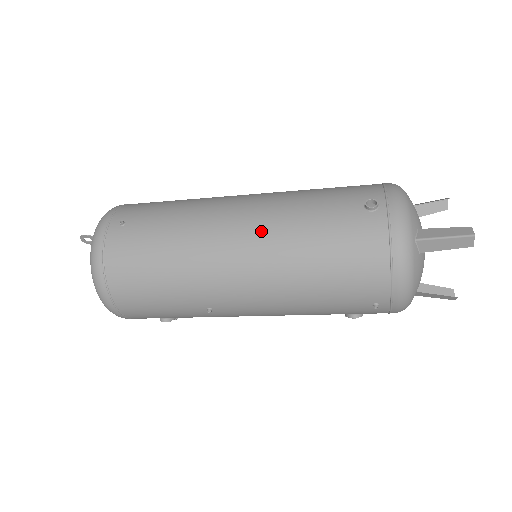
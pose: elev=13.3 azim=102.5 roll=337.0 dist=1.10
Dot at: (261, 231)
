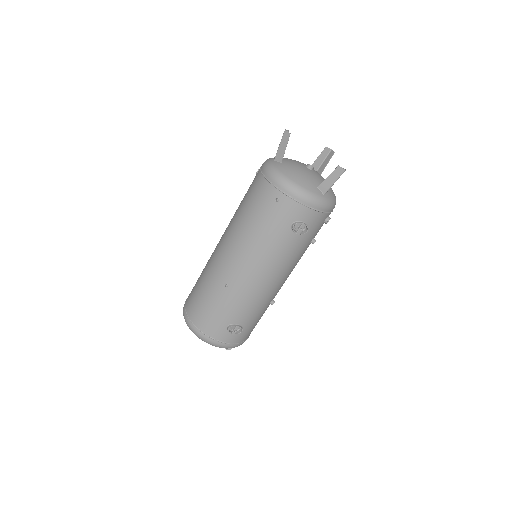
Dot at: occluded
